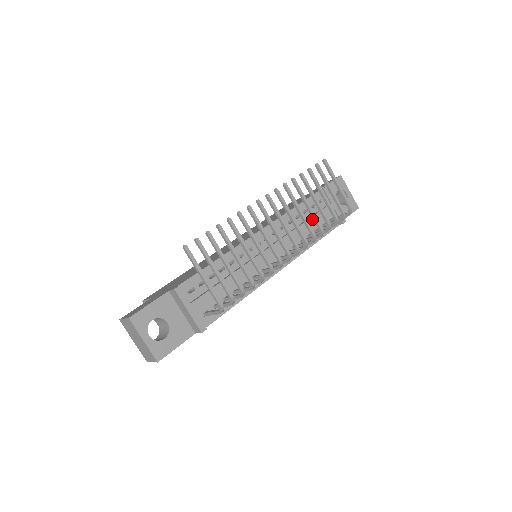
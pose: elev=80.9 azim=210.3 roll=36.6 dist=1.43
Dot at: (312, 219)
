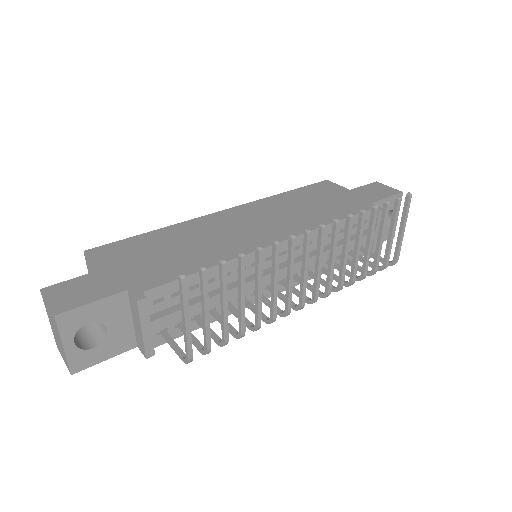
Dot at: occluded
